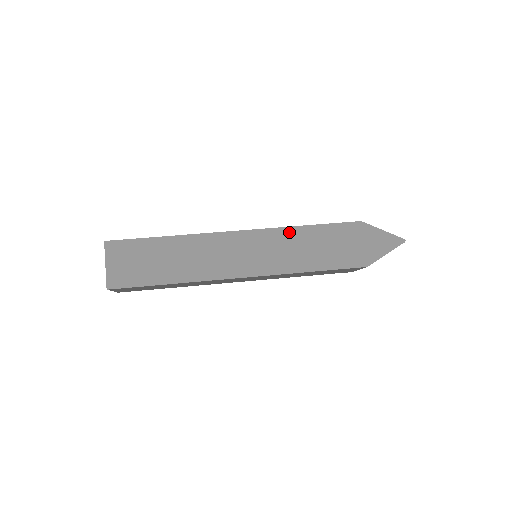
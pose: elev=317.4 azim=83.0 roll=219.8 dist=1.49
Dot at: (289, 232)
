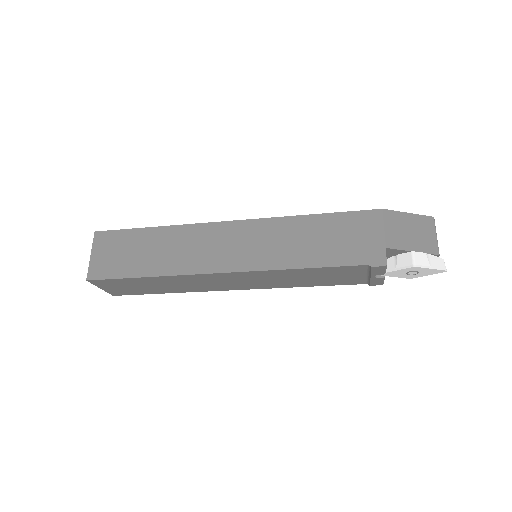
Dot at: occluded
